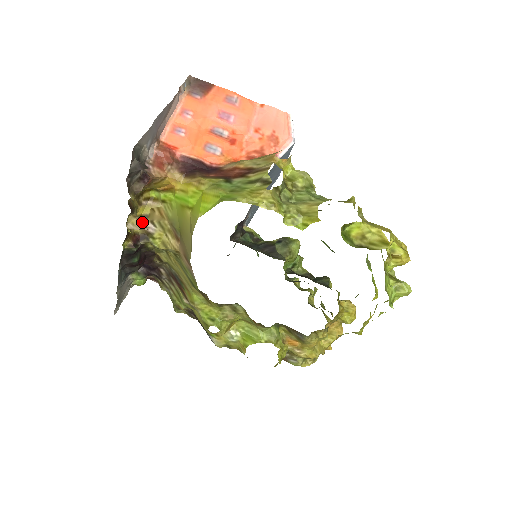
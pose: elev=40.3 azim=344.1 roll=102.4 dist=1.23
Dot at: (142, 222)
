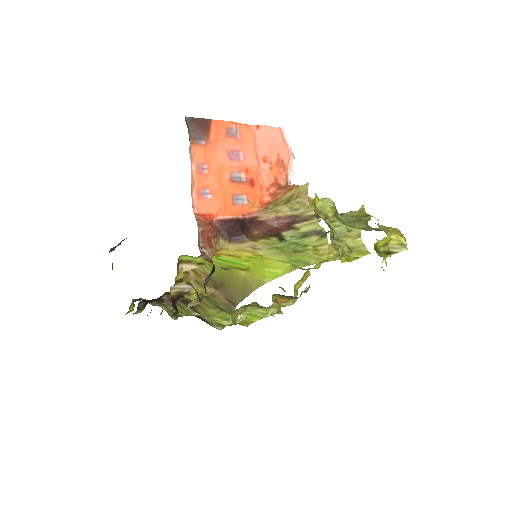
Dot at: (200, 299)
